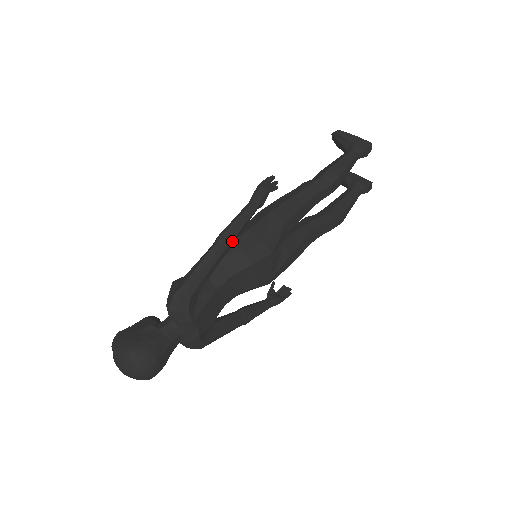
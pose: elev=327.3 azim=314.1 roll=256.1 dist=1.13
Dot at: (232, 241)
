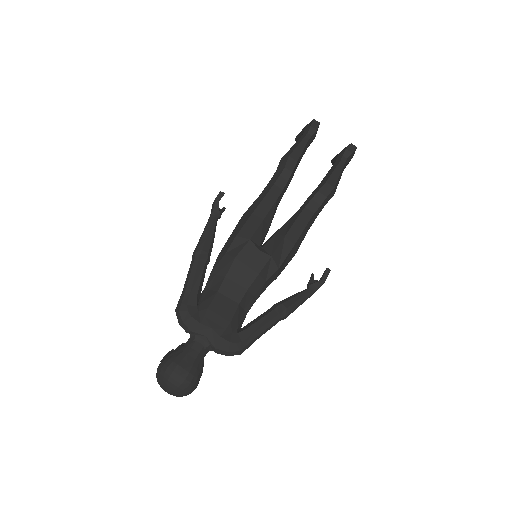
Dot at: (202, 249)
